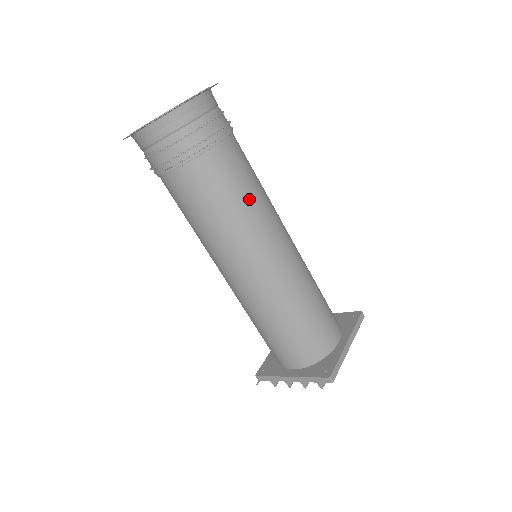
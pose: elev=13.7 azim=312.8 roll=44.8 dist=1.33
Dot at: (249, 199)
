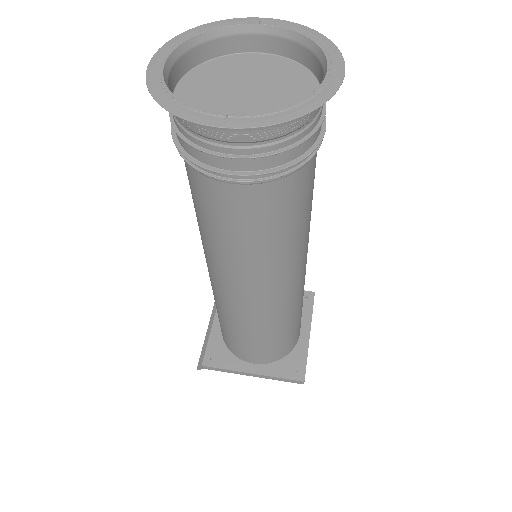
Dot at: (308, 218)
